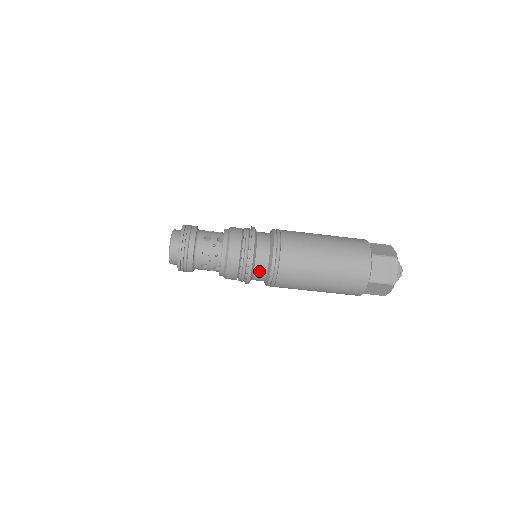
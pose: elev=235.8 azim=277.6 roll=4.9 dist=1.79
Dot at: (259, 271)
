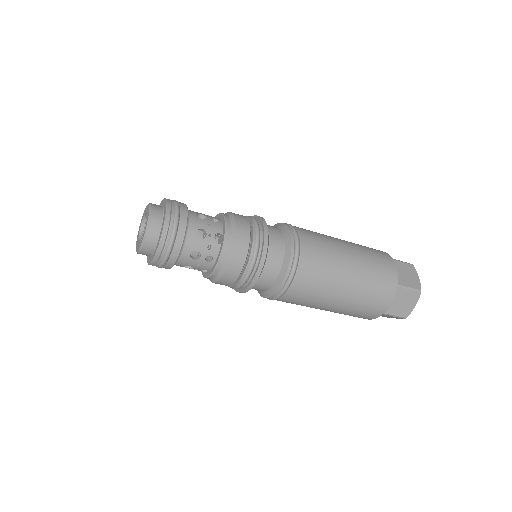
Dot at: (260, 286)
